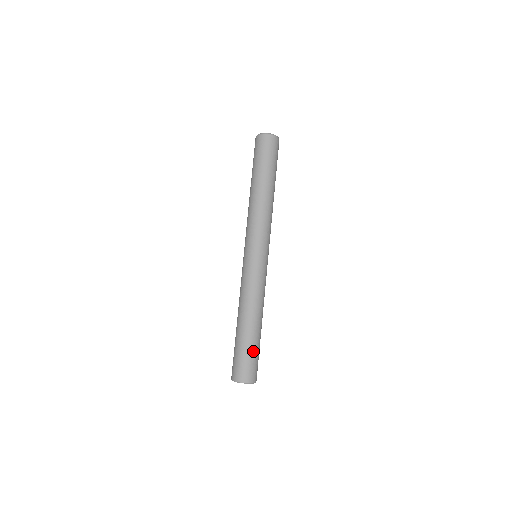
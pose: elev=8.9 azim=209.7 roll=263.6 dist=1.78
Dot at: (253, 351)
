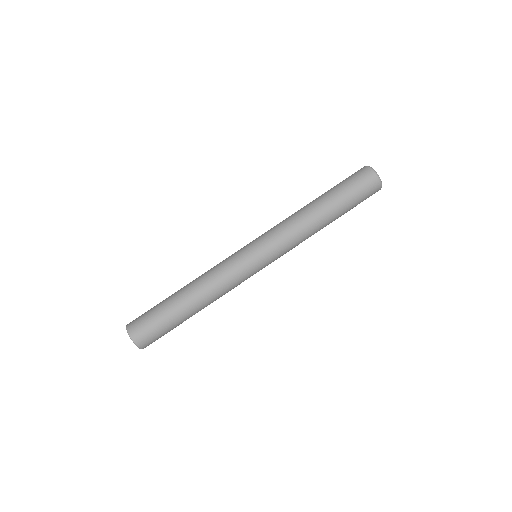
Dot at: occluded
